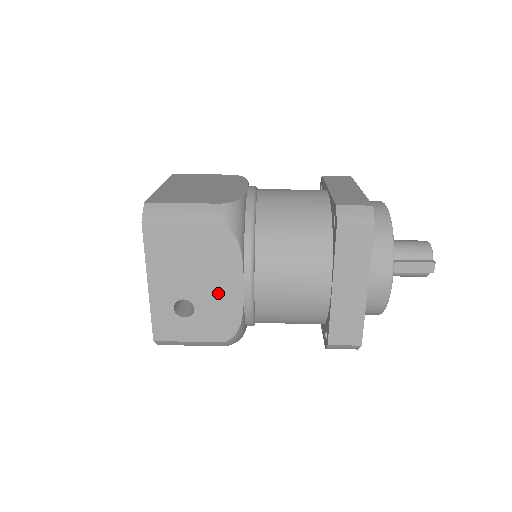
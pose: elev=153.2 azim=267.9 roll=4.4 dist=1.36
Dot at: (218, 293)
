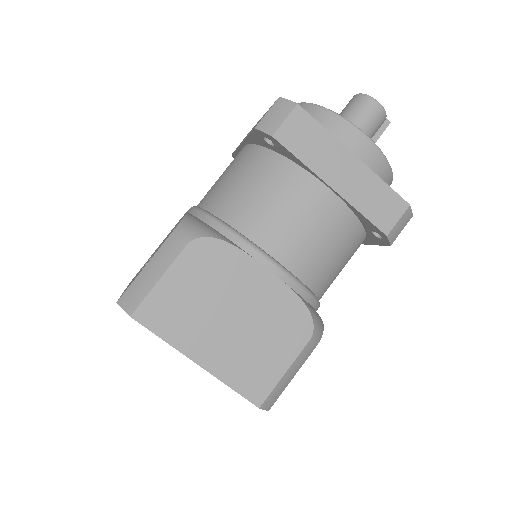
Dot at: occluded
